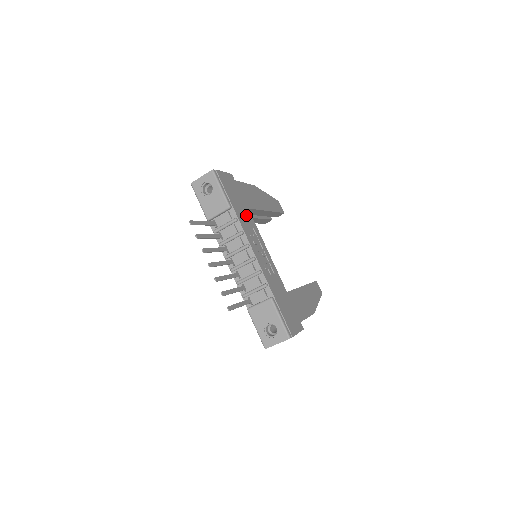
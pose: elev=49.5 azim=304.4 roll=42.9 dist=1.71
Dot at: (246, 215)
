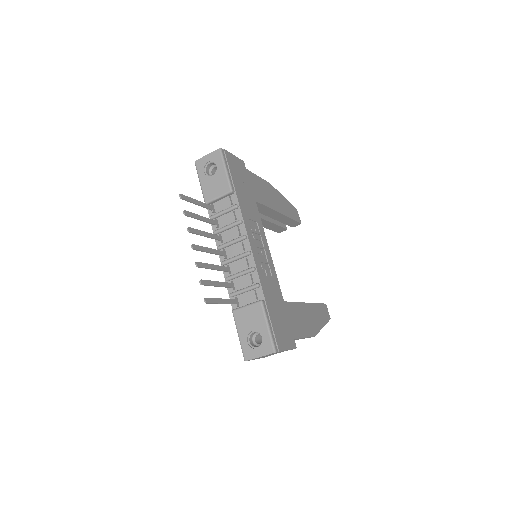
Dot at: (251, 206)
